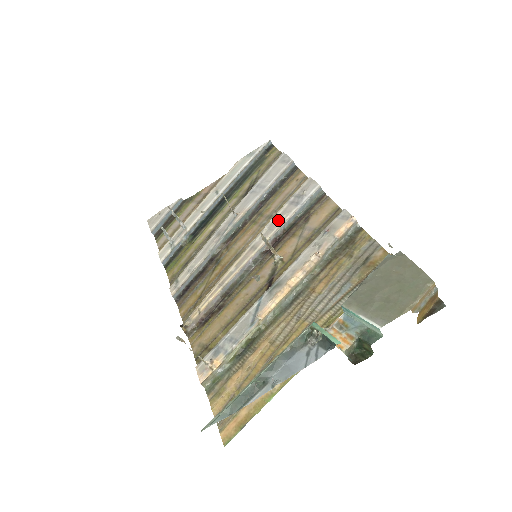
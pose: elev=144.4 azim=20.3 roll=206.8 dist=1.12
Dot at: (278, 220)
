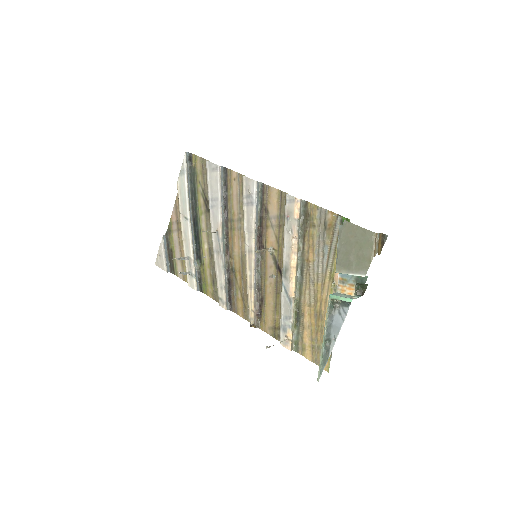
Dot at: (249, 223)
